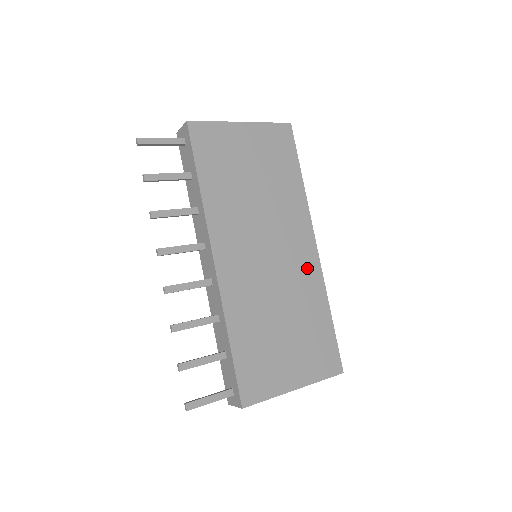
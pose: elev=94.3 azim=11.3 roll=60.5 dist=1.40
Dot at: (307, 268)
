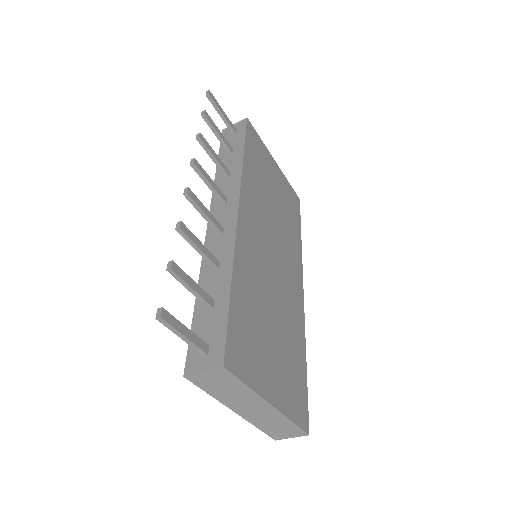
Dot at: (296, 301)
